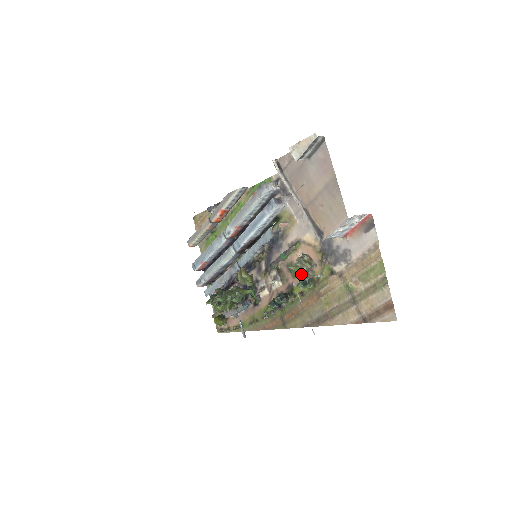
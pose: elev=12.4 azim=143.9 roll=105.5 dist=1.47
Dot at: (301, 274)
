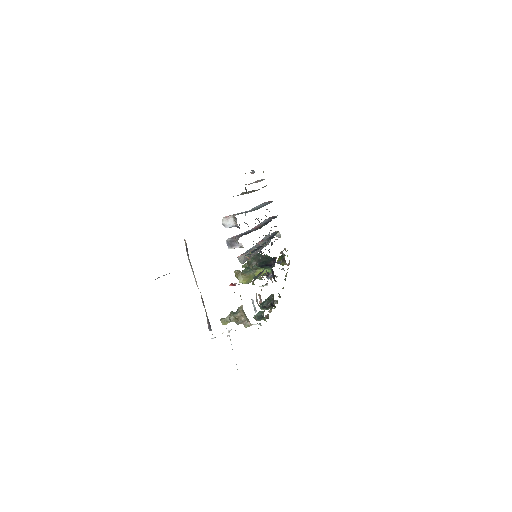
Dot at: occluded
